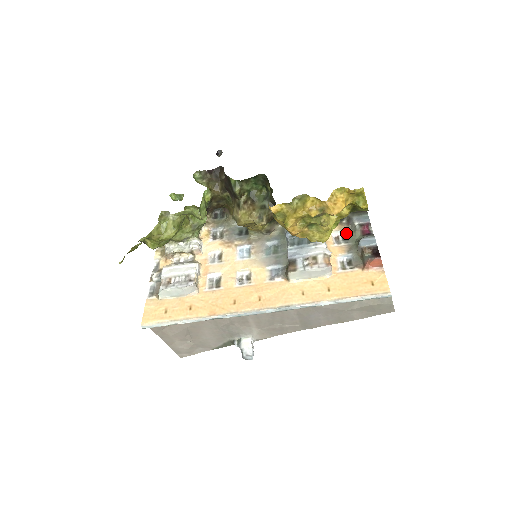
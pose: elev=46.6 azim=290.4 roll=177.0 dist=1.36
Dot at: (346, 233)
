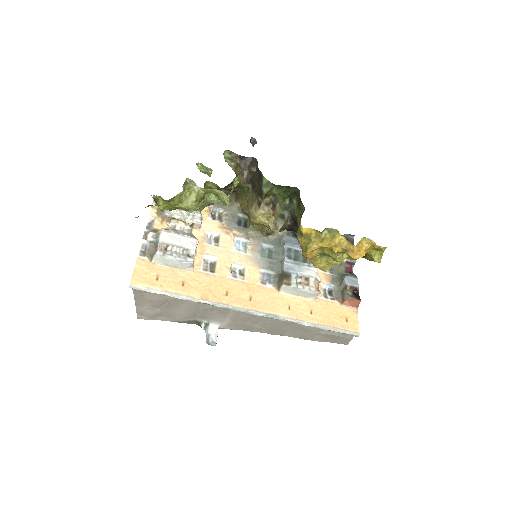
Dot at: occluded
